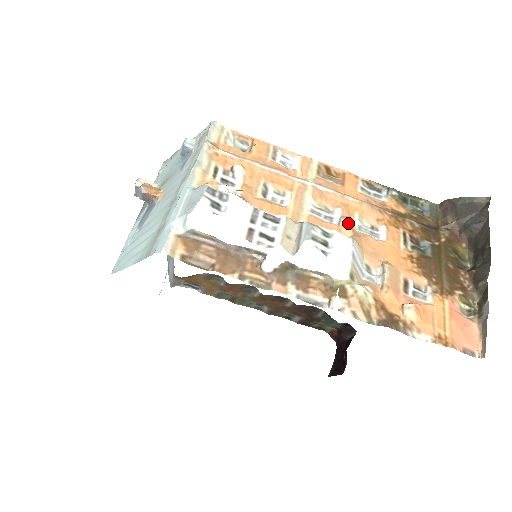
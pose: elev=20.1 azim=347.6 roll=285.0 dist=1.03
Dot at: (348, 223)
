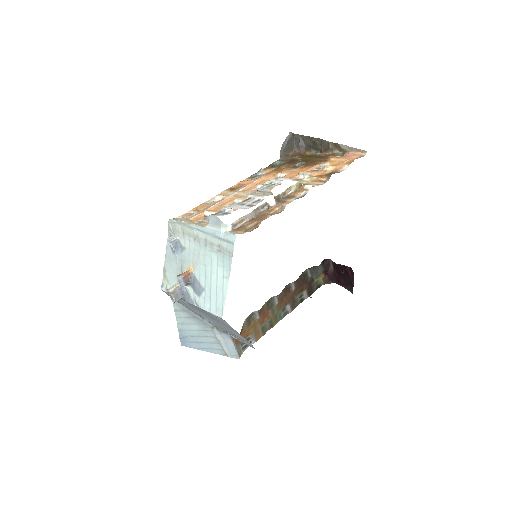
Dot at: (268, 181)
